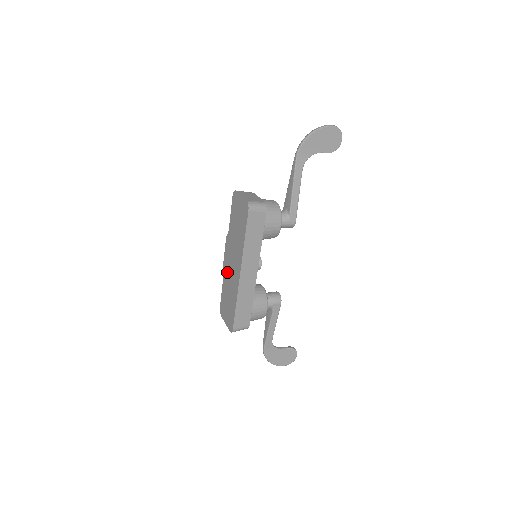
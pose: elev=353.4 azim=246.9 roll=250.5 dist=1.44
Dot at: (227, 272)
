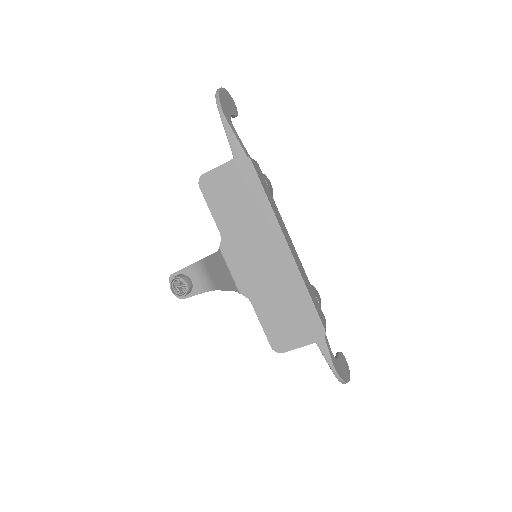
Dot at: (256, 283)
